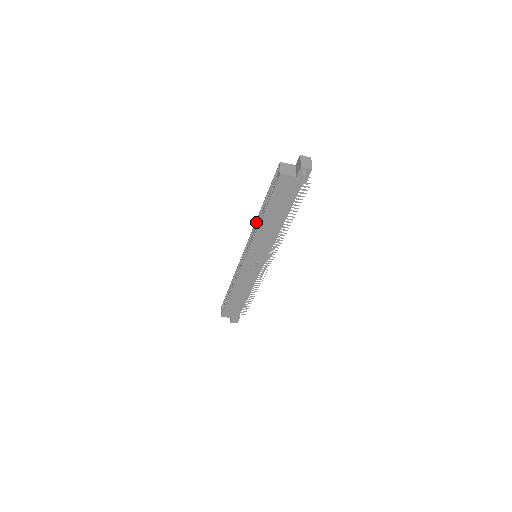
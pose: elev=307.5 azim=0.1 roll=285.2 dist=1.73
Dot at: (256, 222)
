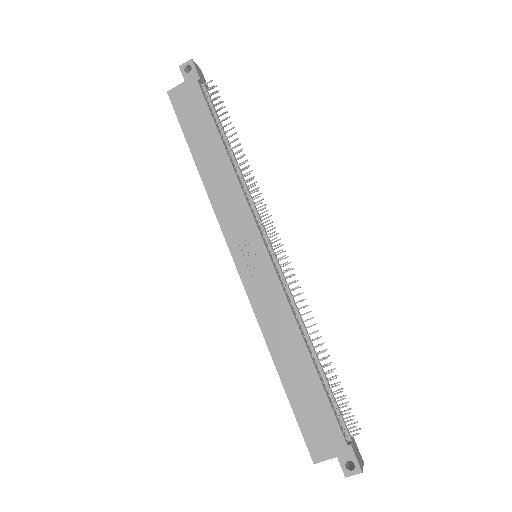
Dot at: occluded
